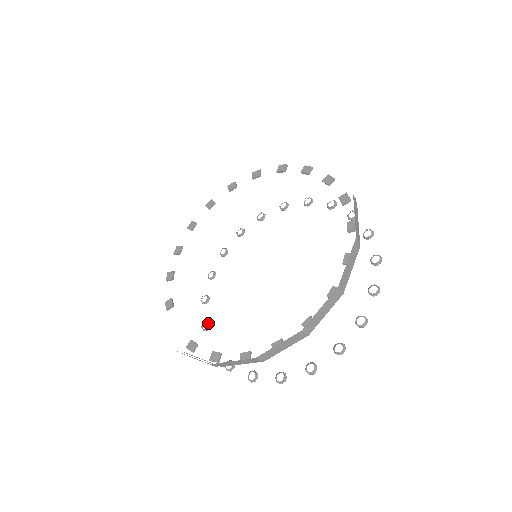
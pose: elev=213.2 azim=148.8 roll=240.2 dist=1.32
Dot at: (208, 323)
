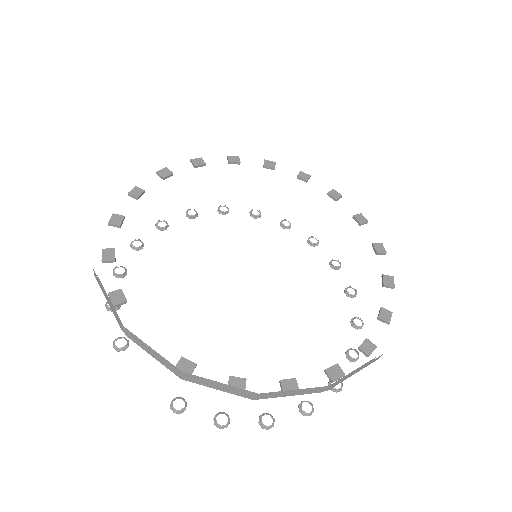
Dot at: (127, 340)
